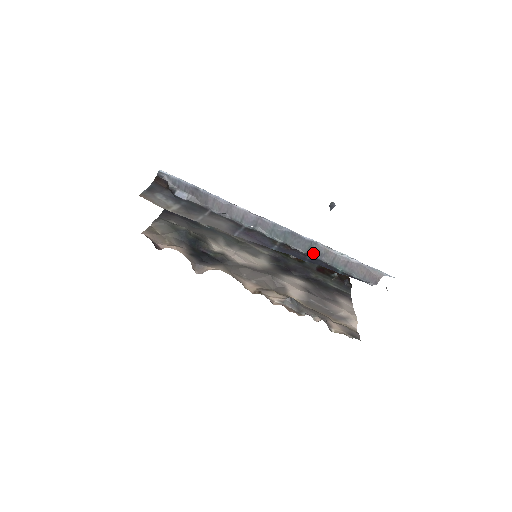
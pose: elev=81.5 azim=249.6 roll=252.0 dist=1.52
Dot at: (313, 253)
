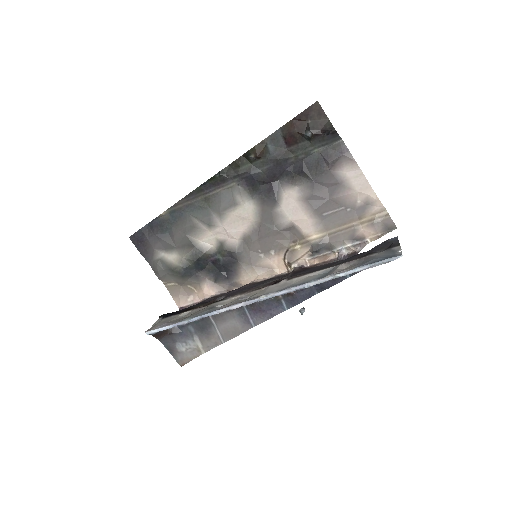
Dot at: occluded
